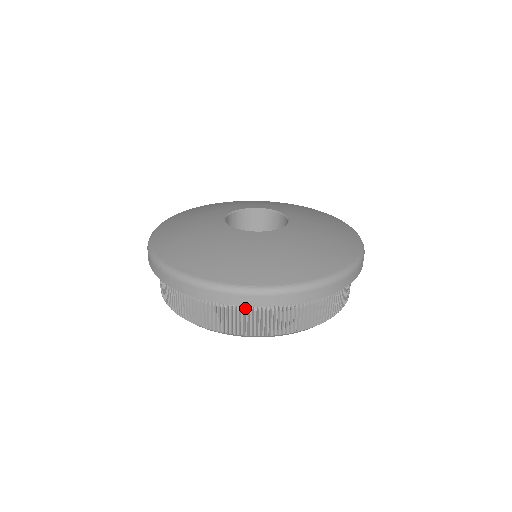
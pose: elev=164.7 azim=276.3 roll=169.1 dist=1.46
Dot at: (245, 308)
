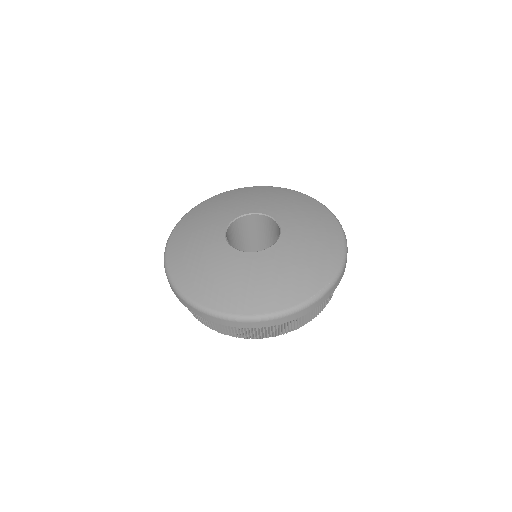
Dot at: occluded
